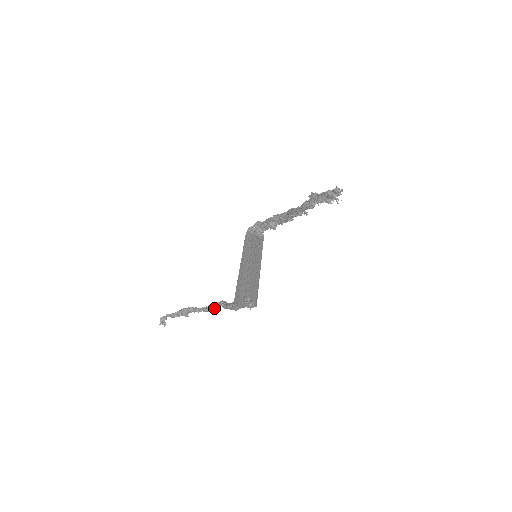
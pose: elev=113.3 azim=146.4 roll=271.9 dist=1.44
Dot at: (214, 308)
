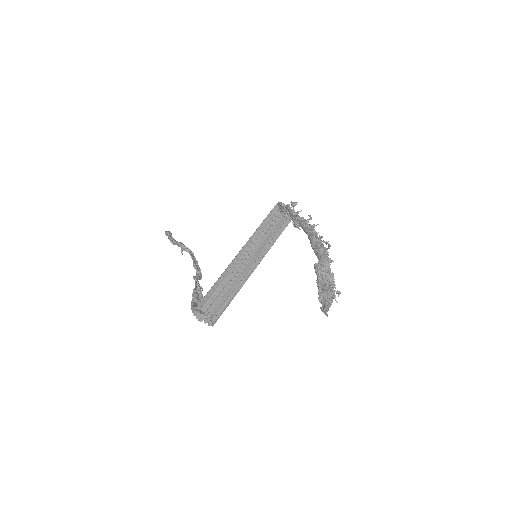
Dot at: occluded
